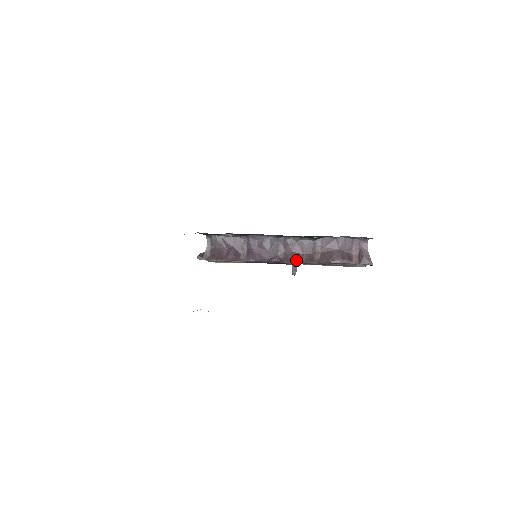
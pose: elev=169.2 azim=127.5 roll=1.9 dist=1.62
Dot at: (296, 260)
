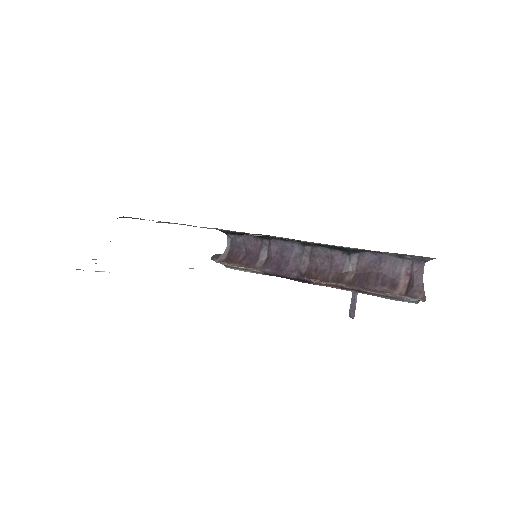
Dot at: (319, 277)
